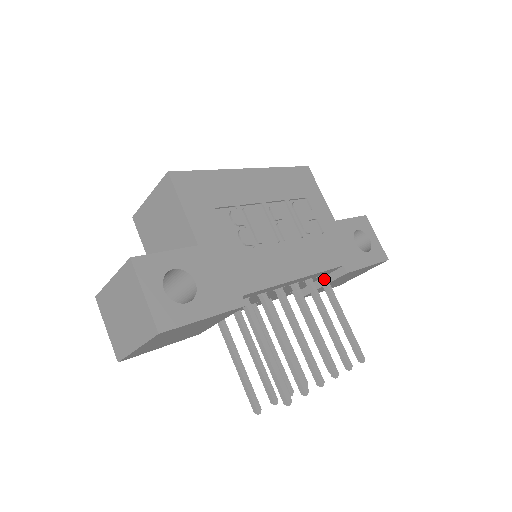
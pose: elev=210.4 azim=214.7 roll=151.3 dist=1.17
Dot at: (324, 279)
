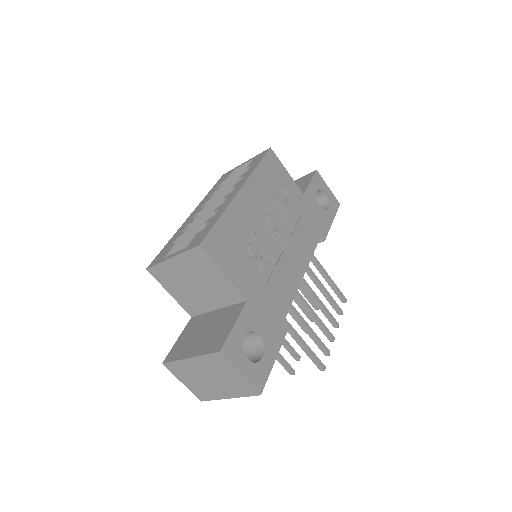
Dot at: occluded
